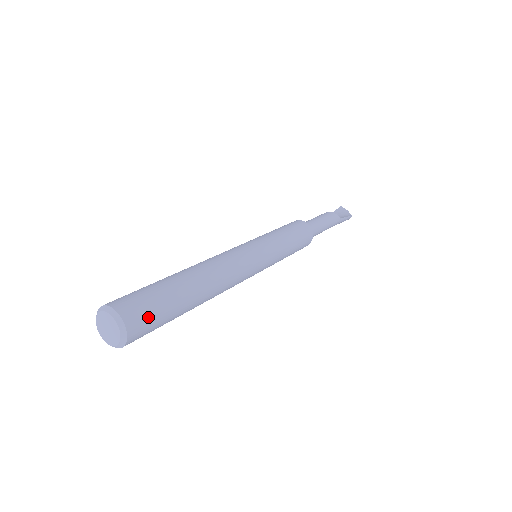
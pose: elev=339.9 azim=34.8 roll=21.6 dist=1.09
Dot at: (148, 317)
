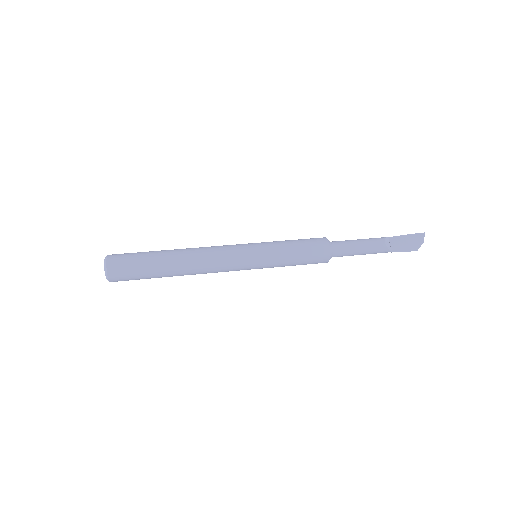
Dot at: (126, 279)
